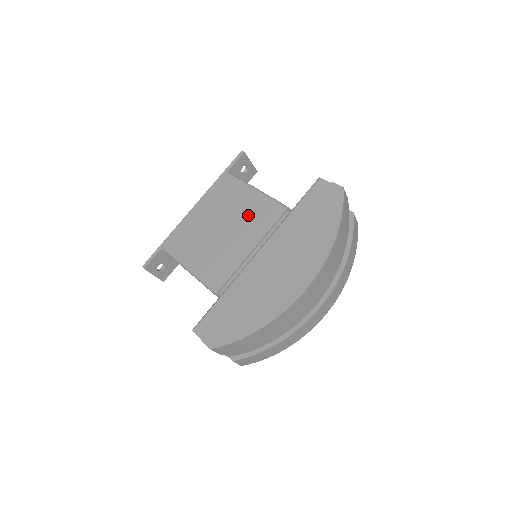
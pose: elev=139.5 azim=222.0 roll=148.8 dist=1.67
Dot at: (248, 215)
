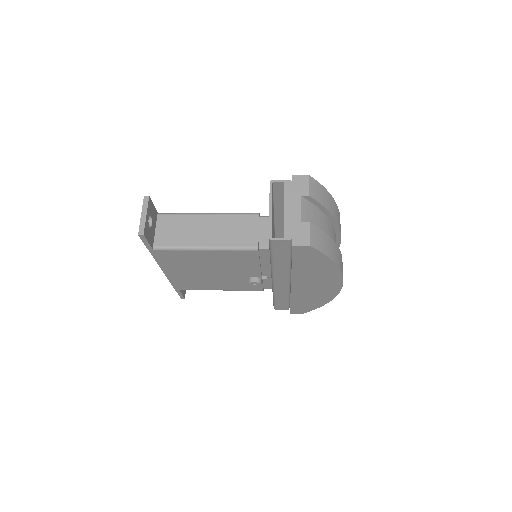
Dot at: occluded
